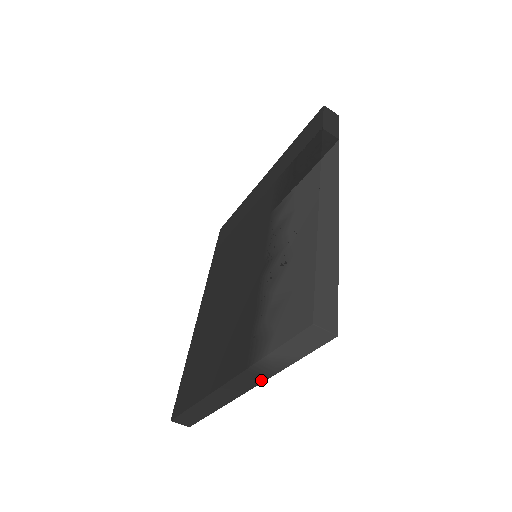
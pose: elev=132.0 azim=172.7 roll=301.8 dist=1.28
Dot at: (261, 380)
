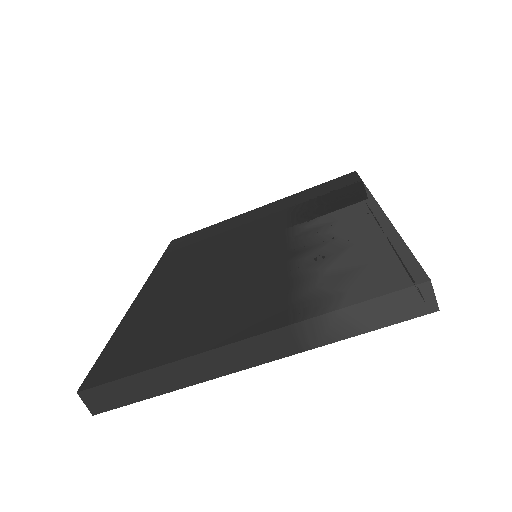
Dot at: (288, 352)
